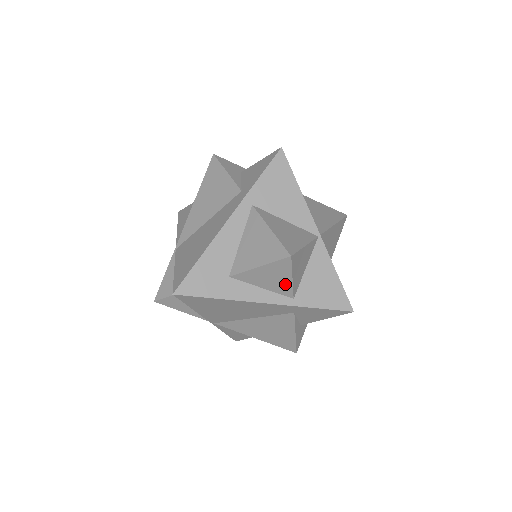
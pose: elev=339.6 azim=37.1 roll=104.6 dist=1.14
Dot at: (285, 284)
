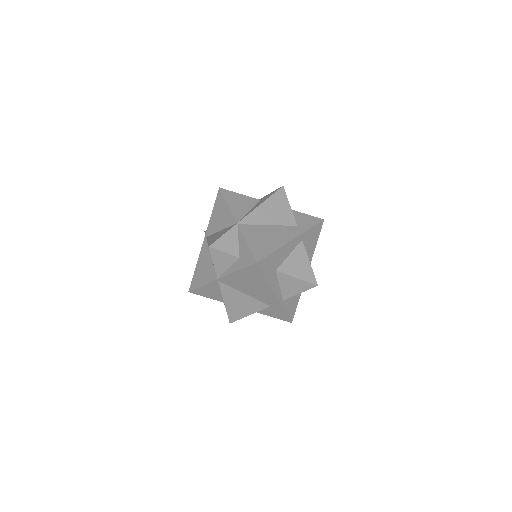
Dot at: (293, 293)
